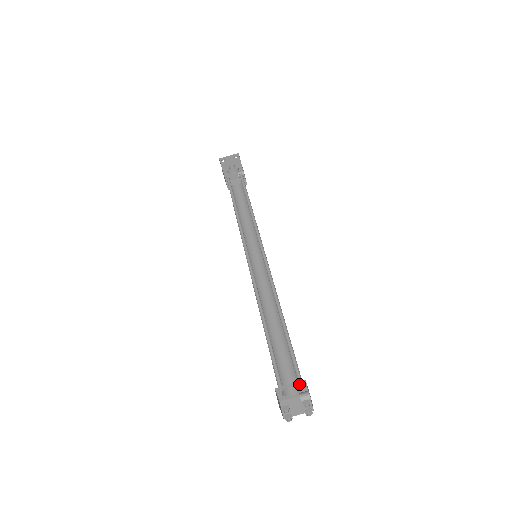
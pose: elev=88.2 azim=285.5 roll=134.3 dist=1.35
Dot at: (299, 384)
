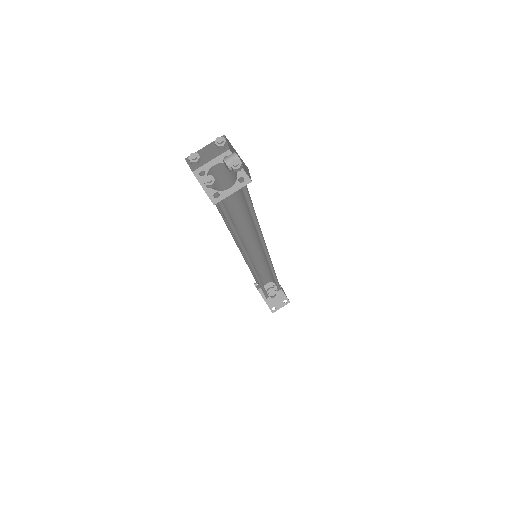
Dot at: occluded
